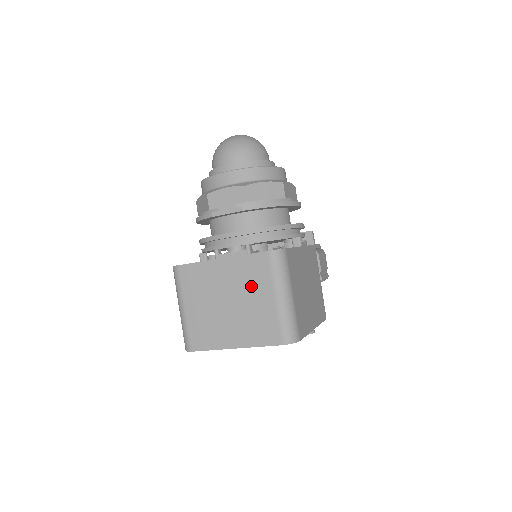
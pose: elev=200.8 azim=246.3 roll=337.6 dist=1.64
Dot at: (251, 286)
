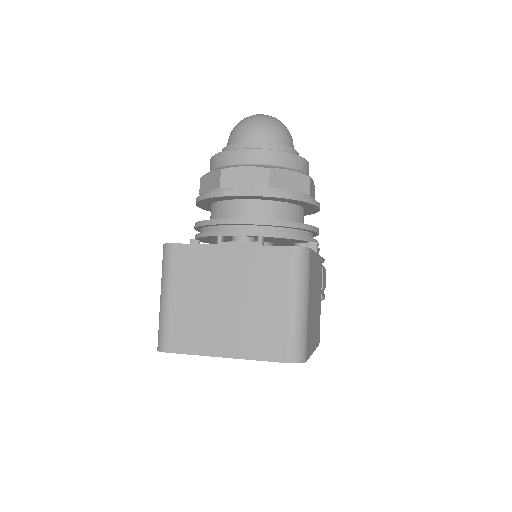
Dot at: (261, 284)
